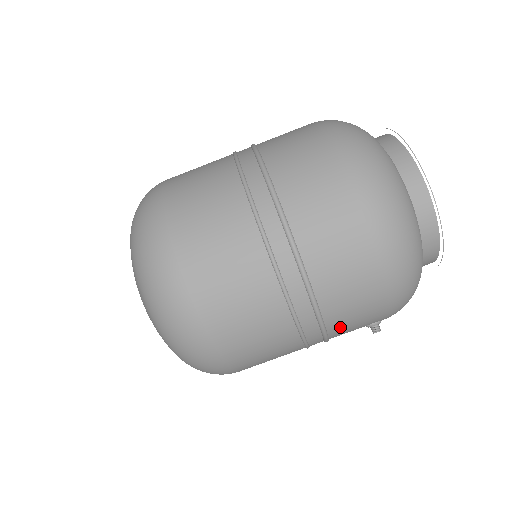
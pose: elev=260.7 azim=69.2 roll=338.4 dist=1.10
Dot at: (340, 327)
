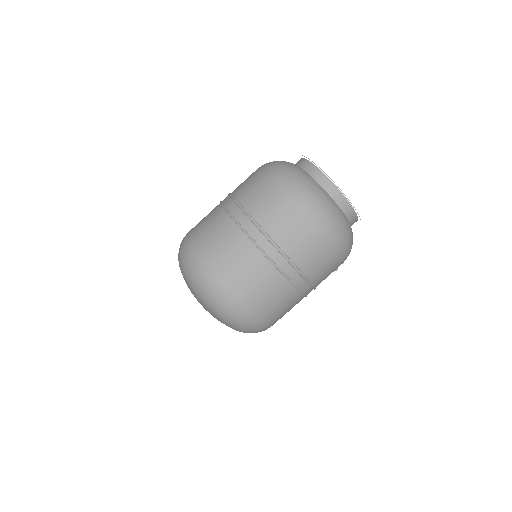
Dot at: occluded
